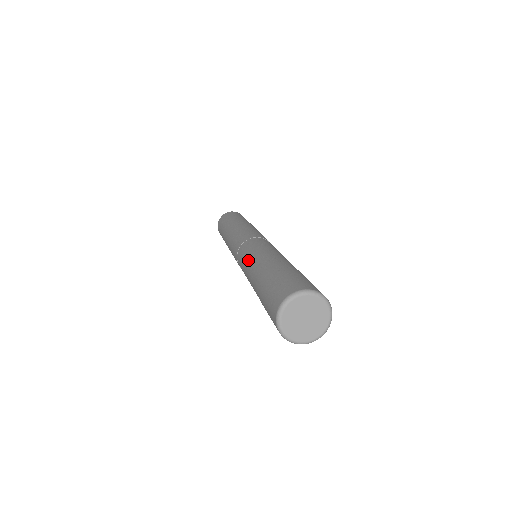
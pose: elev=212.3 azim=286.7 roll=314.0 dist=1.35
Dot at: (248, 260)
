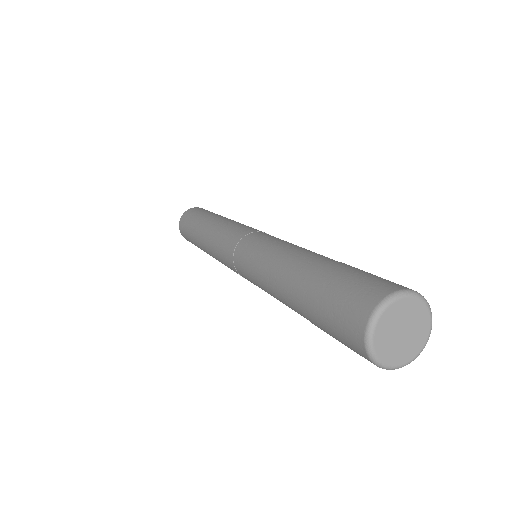
Dot at: (265, 256)
